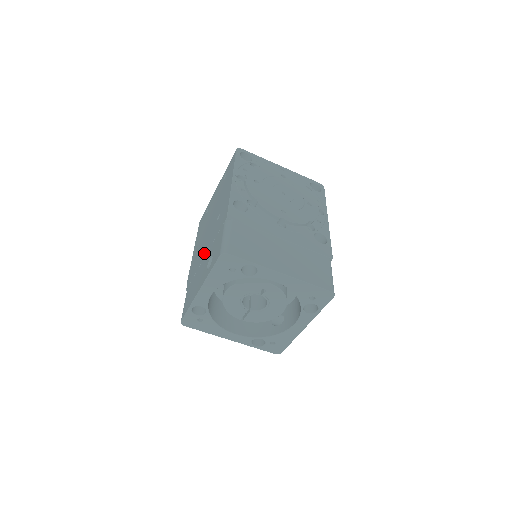
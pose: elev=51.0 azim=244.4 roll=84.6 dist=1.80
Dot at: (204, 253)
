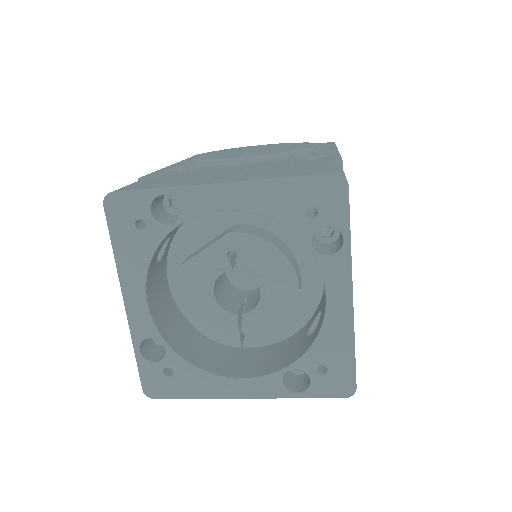
Dot at: occluded
